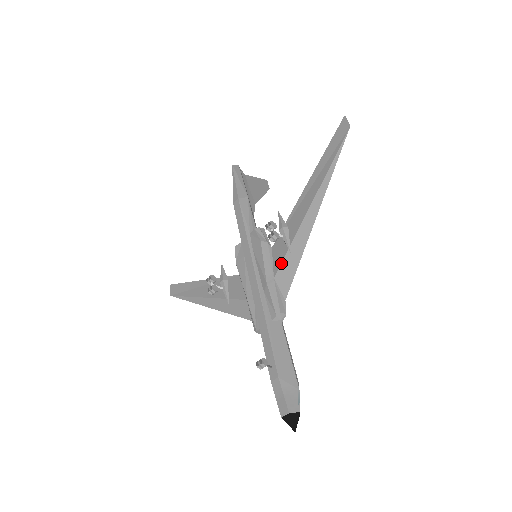
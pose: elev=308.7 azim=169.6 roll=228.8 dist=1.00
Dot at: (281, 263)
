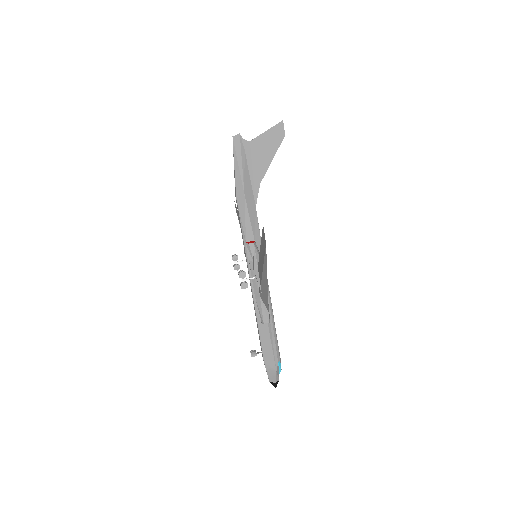
Dot at: (260, 291)
